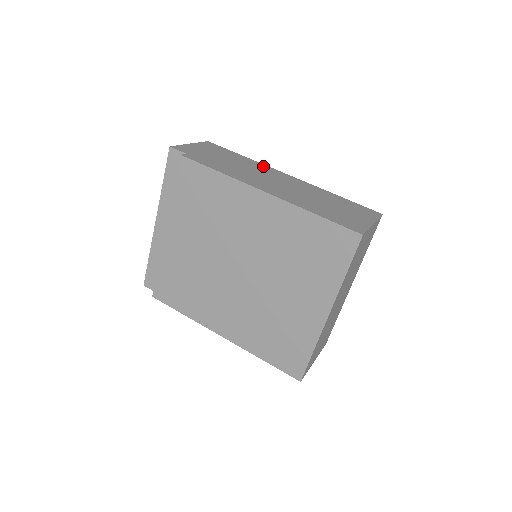
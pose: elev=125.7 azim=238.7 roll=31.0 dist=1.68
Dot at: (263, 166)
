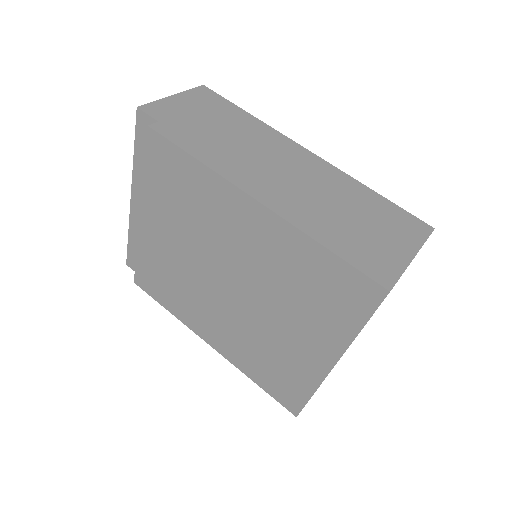
Dot at: (273, 134)
